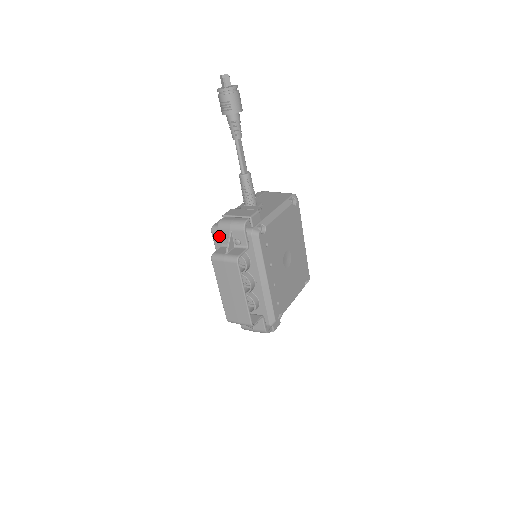
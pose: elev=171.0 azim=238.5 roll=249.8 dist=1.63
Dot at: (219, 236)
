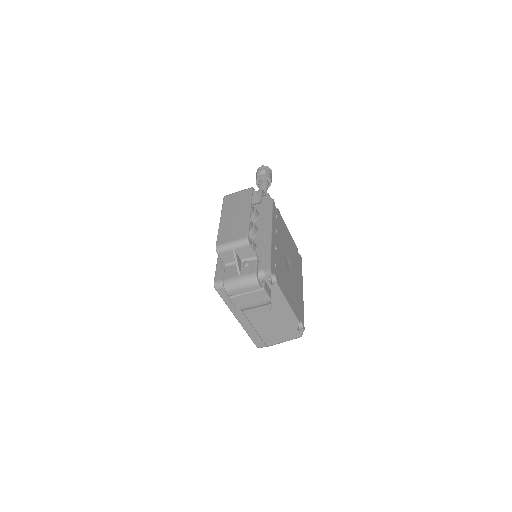
Dot at: occluded
